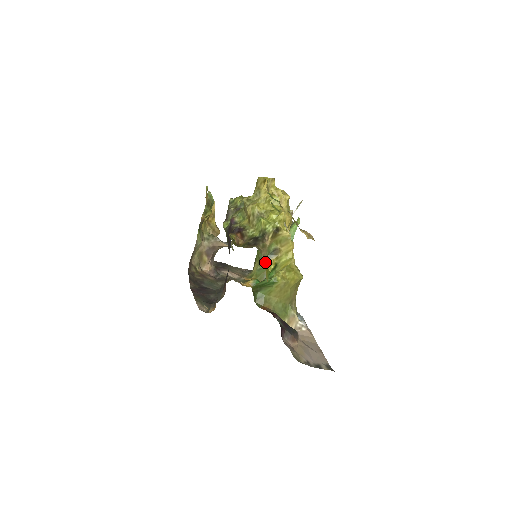
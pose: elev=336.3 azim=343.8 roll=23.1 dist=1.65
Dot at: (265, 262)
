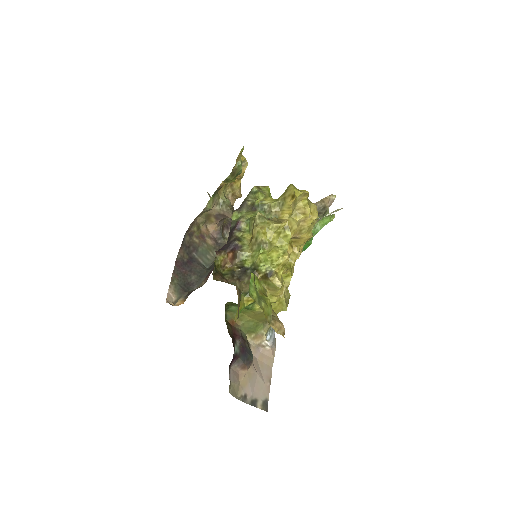
Dot at: (244, 296)
